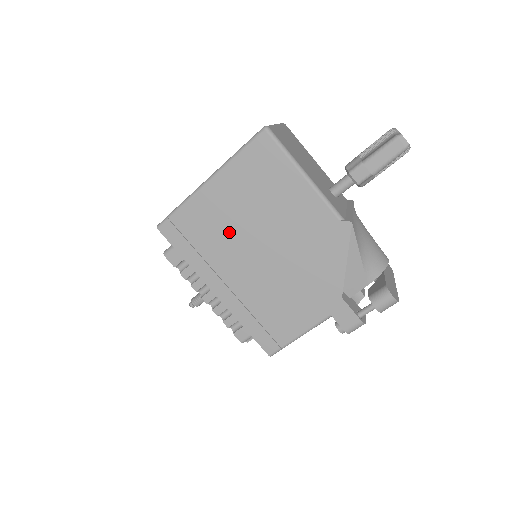
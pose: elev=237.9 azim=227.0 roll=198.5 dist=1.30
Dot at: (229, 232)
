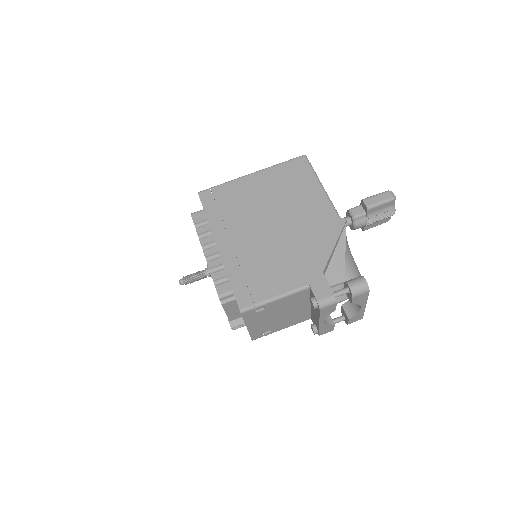
Dot at: (251, 206)
